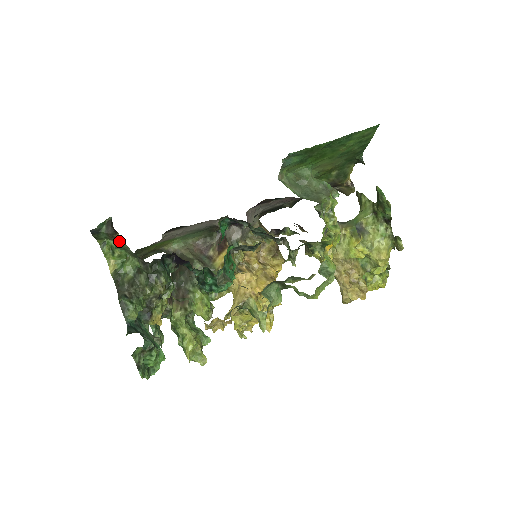
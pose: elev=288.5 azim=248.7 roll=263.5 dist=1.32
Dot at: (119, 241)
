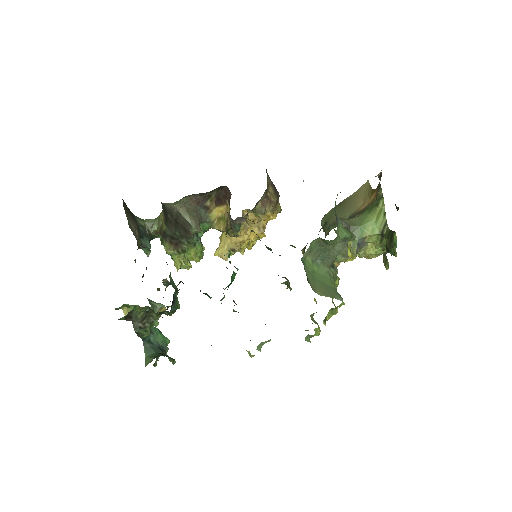
Dot at: occluded
